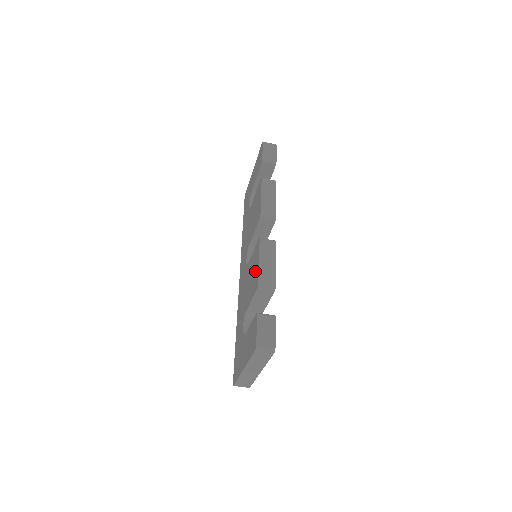
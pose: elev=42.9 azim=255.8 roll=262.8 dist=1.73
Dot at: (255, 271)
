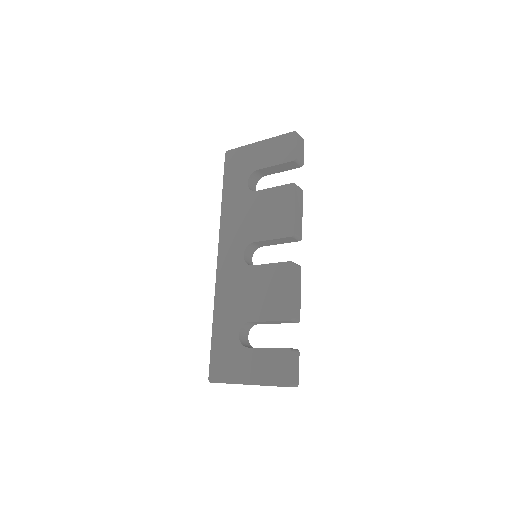
Dot at: (281, 295)
